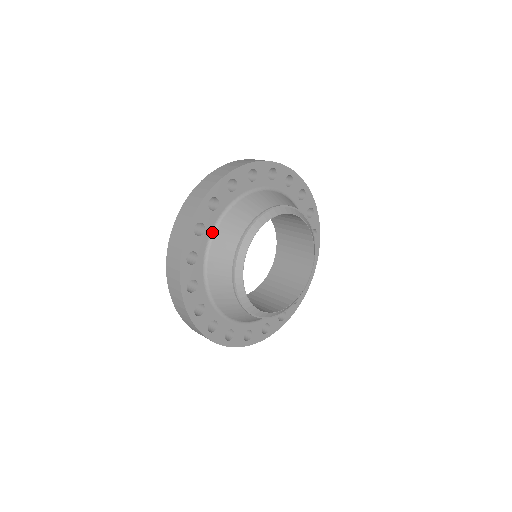
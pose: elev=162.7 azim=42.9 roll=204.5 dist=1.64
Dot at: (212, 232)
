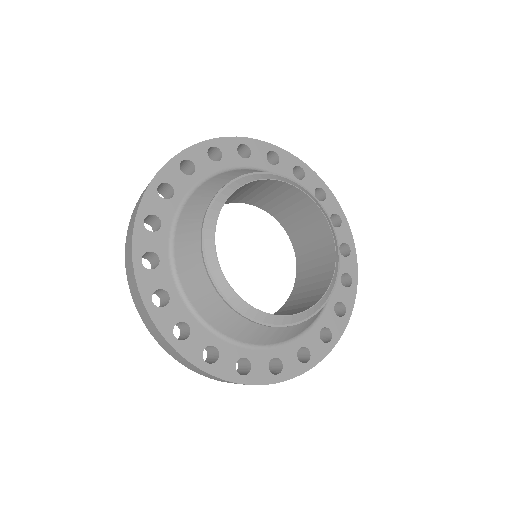
Dot at: (202, 181)
